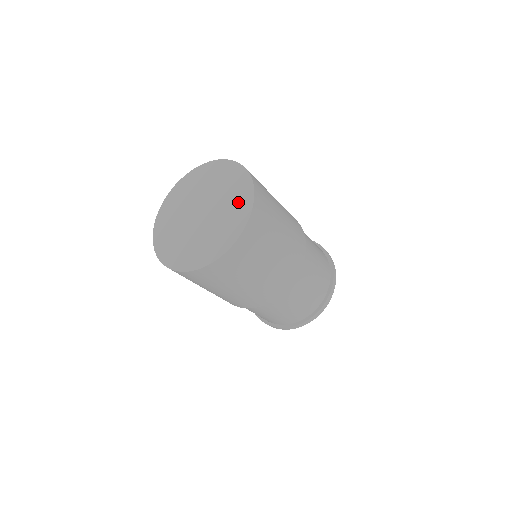
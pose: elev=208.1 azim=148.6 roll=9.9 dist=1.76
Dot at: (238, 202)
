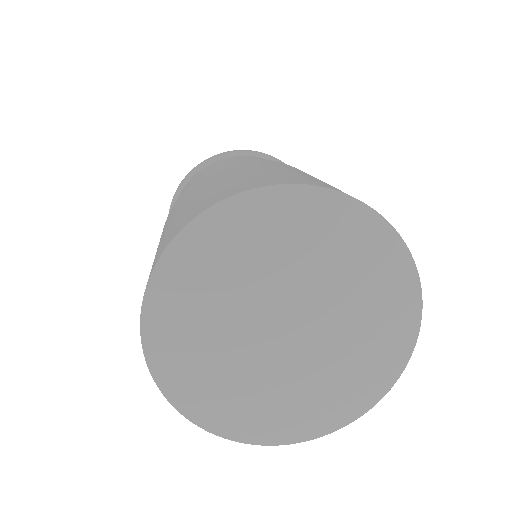
Dot at: (383, 332)
